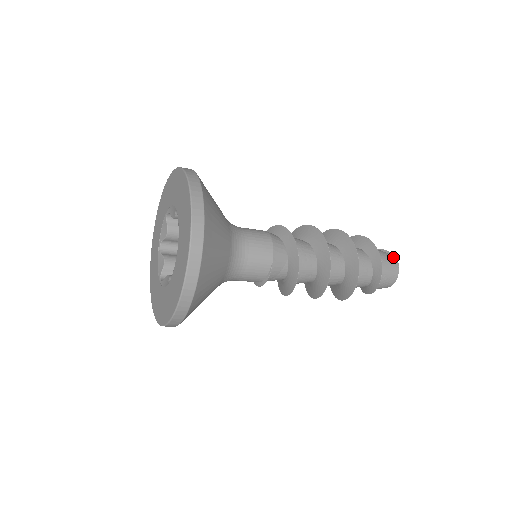
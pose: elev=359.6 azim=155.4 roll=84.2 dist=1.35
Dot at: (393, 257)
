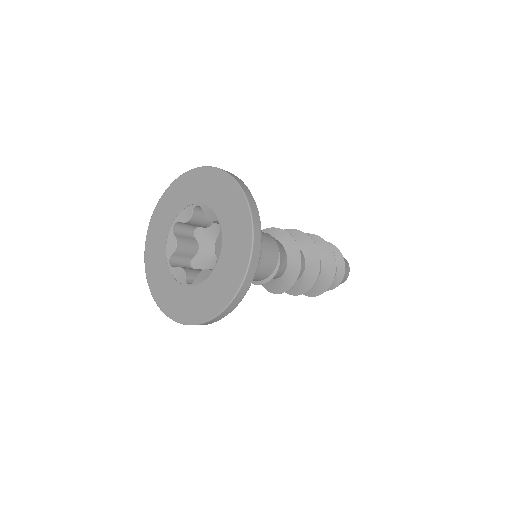
Dot at: occluded
